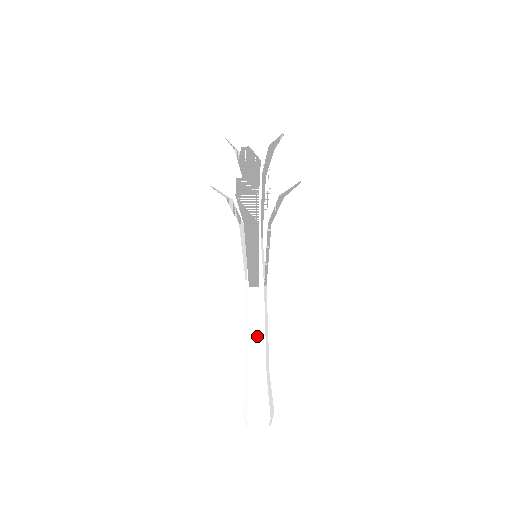
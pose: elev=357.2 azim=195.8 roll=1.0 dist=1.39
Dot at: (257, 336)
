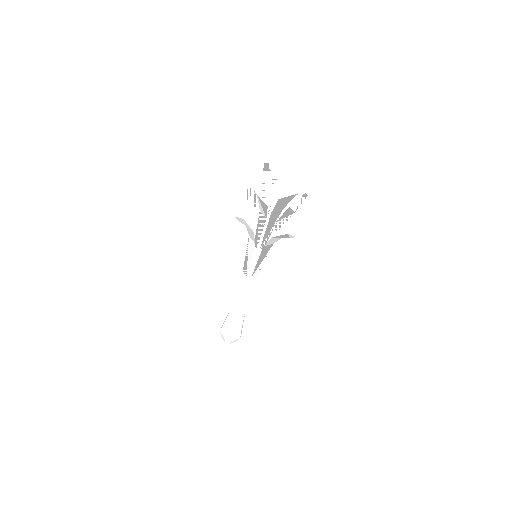
Dot at: (237, 300)
